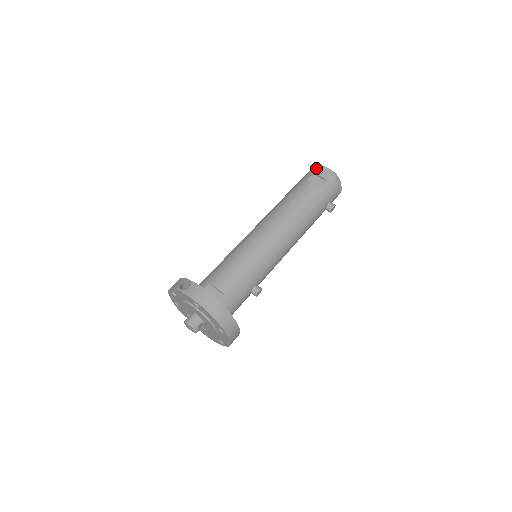
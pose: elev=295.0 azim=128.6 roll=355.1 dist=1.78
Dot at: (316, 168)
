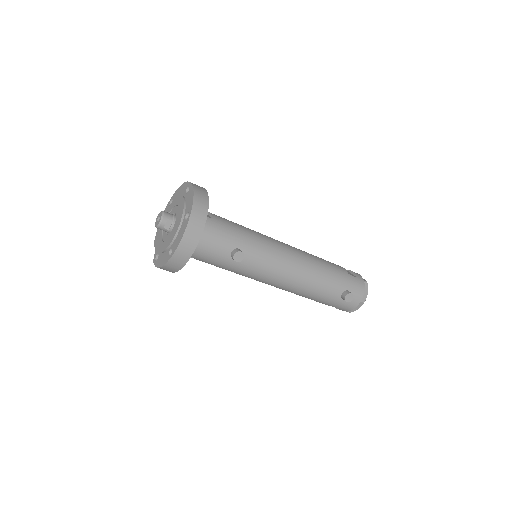
Dot at: occluded
